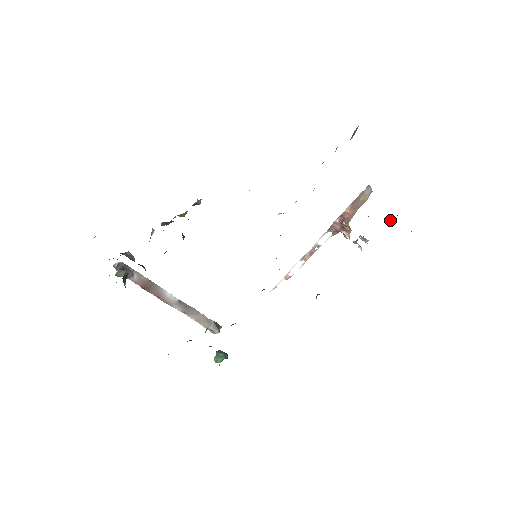
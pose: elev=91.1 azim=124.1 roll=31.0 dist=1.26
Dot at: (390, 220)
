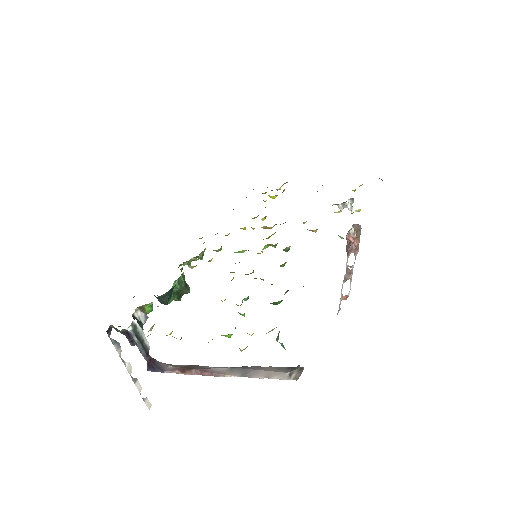
Dot at: occluded
